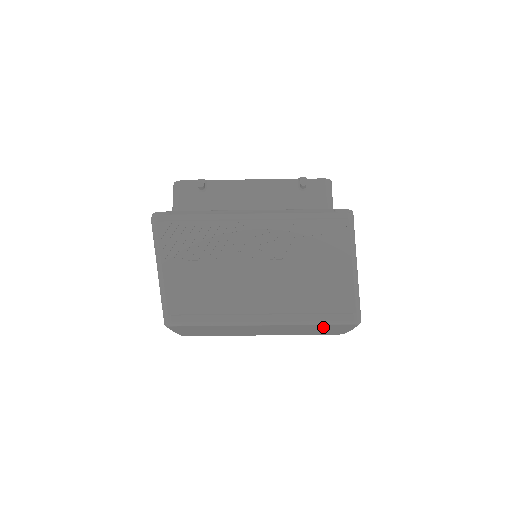
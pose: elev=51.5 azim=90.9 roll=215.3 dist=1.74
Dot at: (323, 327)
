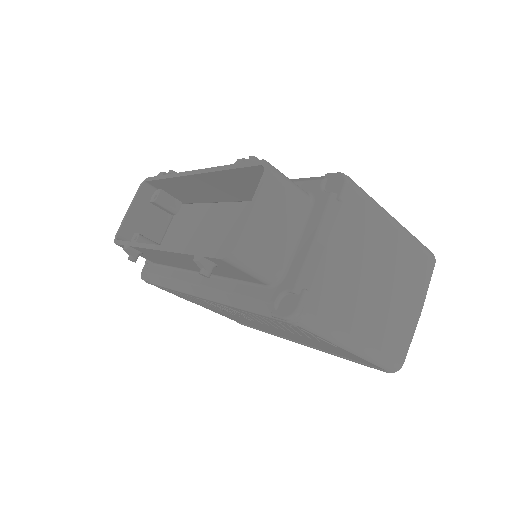
Dot at: occluded
